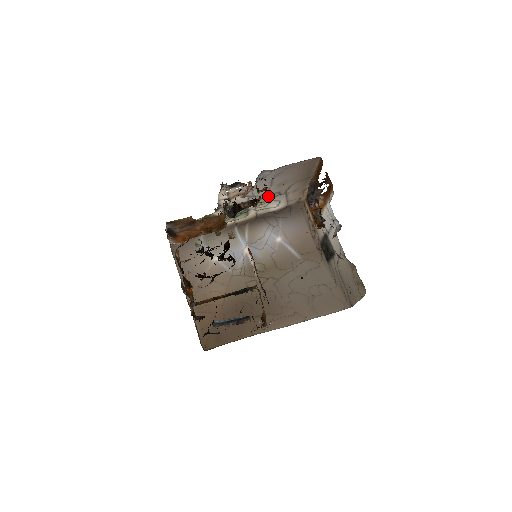
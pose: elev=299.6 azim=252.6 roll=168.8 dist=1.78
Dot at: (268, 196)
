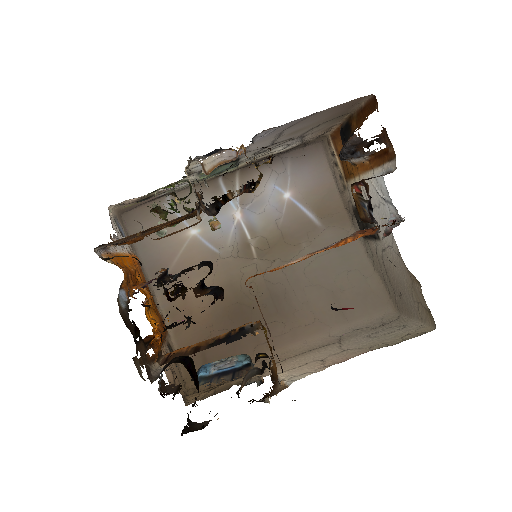
Dot at: (271, 145)
